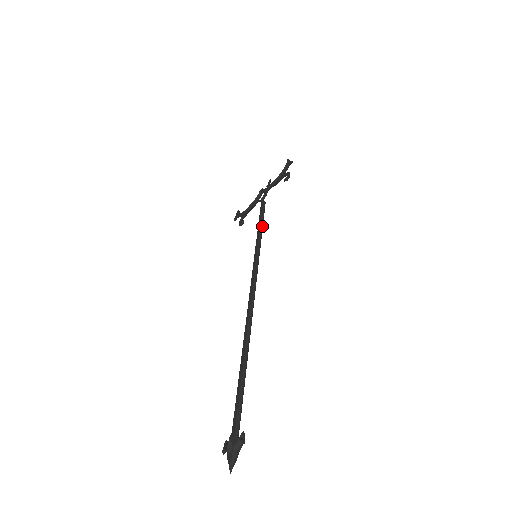
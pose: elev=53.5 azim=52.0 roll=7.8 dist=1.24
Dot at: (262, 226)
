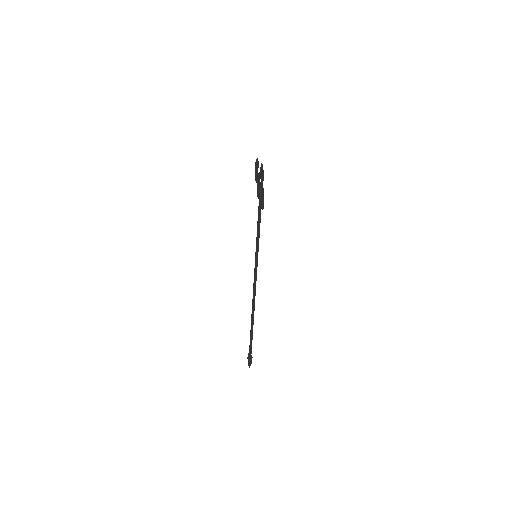
Dot at: (258, 228)
